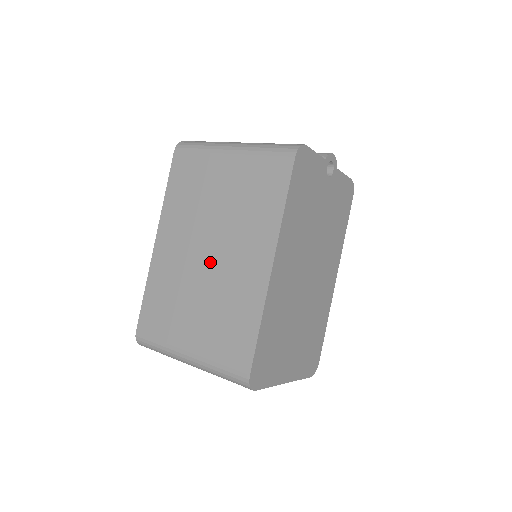
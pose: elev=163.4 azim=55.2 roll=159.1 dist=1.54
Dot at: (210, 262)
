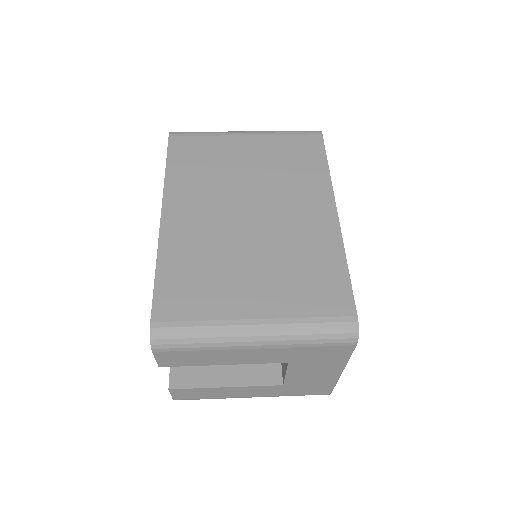
Dot at: (256, 221)
